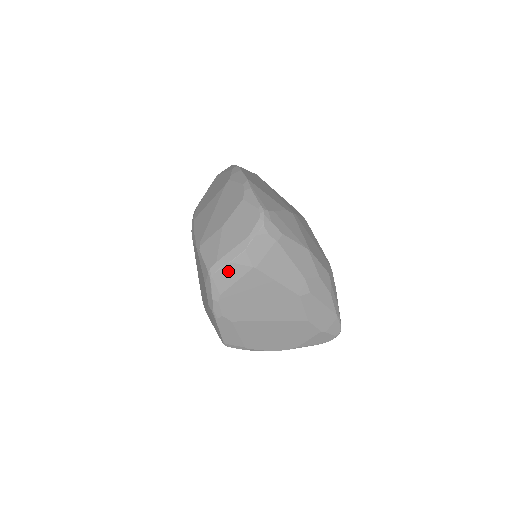
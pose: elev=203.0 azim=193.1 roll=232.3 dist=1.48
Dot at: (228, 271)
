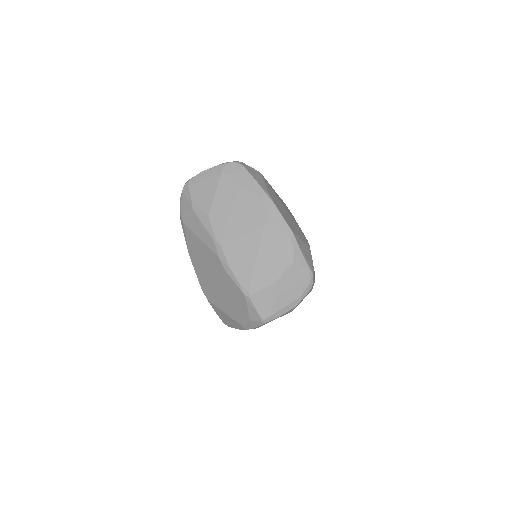
Dot at: occluded
